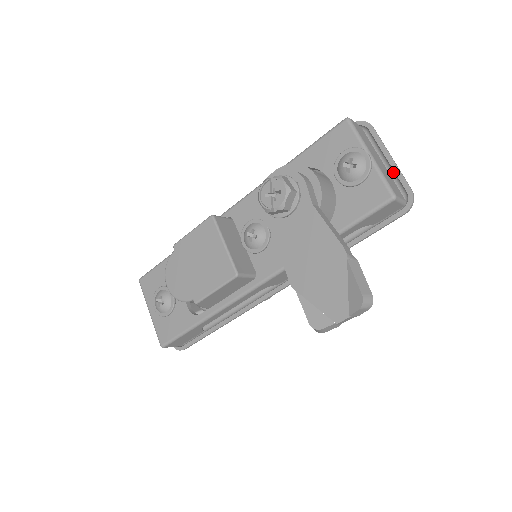
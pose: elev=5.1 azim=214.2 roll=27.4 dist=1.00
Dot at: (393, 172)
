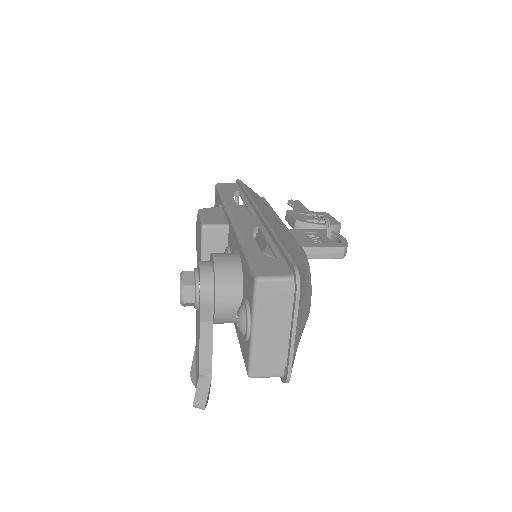
Dot at: (292, 345)
